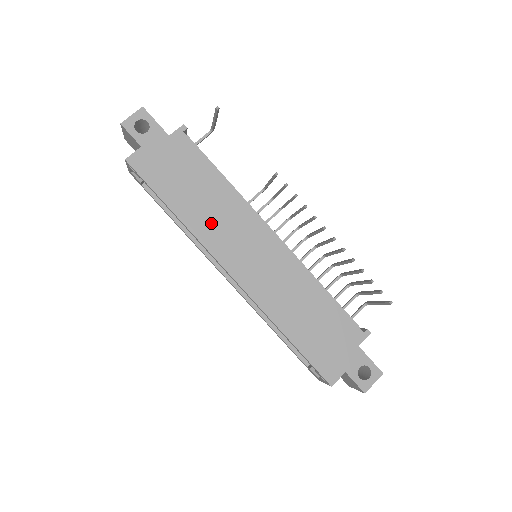
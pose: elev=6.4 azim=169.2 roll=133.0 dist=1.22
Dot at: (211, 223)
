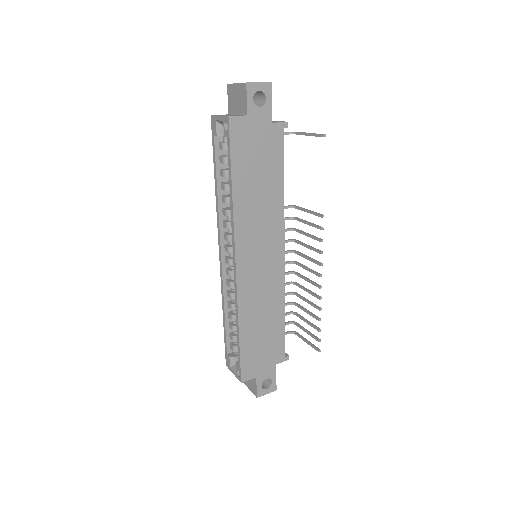
Dot at: (251, 216)
